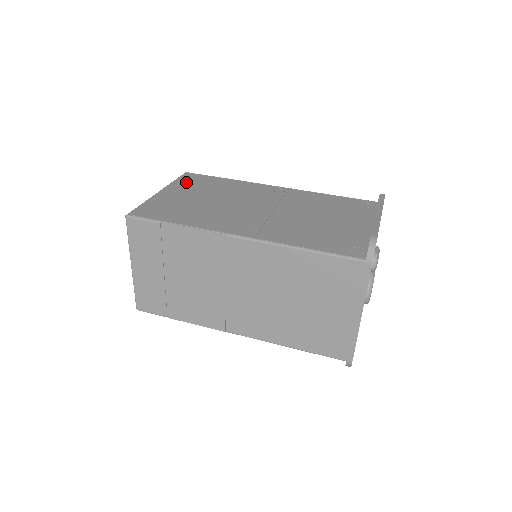
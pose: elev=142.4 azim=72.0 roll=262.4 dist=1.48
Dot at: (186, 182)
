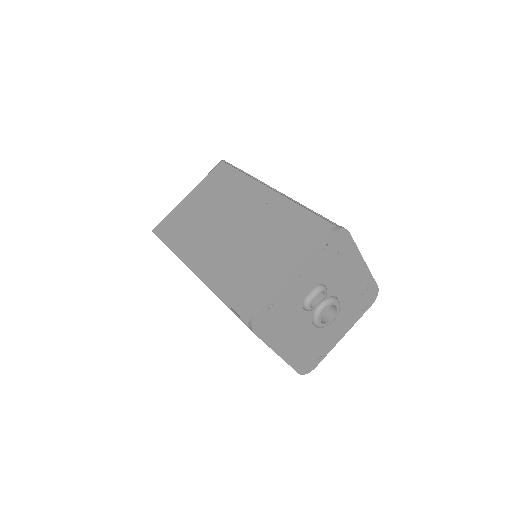
Dot at: (211, 180)
